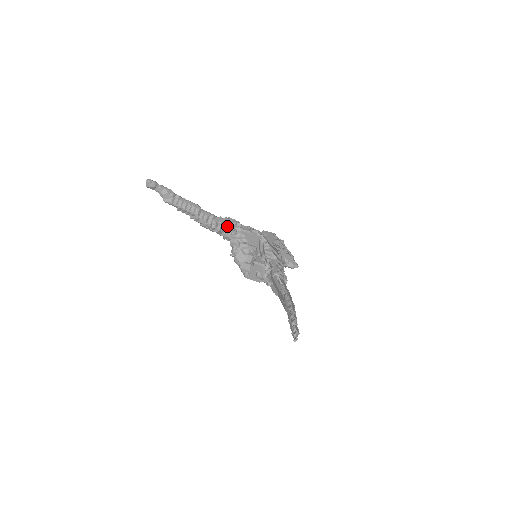
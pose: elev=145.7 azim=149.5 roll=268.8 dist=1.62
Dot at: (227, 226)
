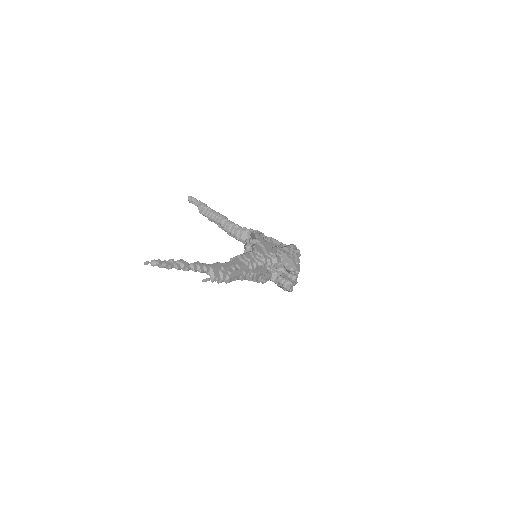
Dot at: occluded
